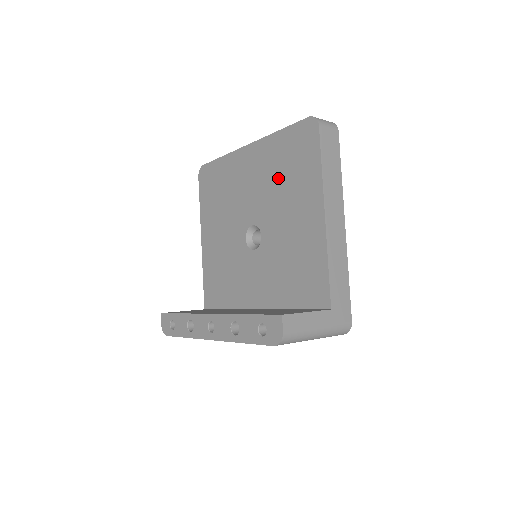
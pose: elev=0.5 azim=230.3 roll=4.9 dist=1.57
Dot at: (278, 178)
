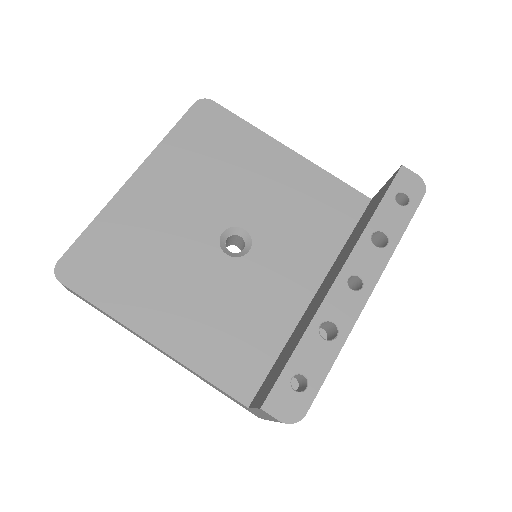
Dot at: (210, 167)
